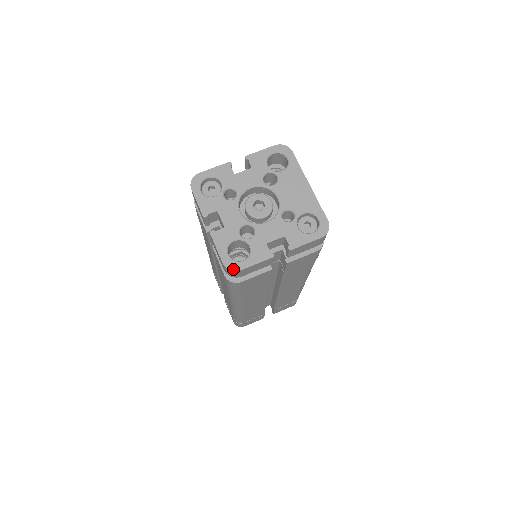
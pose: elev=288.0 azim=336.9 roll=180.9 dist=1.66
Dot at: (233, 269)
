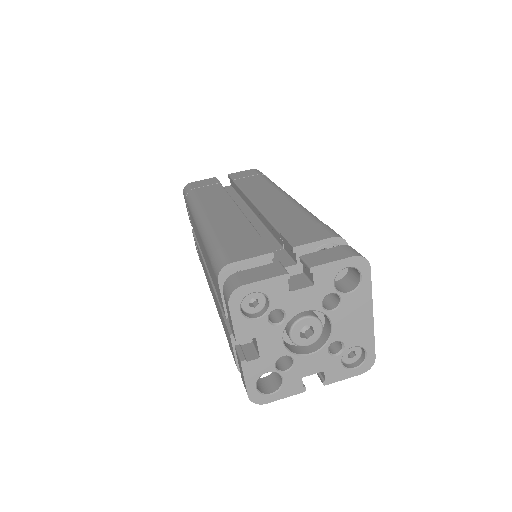
Dot at: (258, 403)
